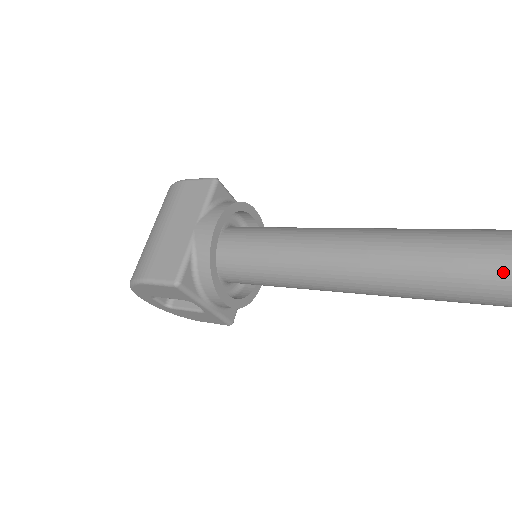
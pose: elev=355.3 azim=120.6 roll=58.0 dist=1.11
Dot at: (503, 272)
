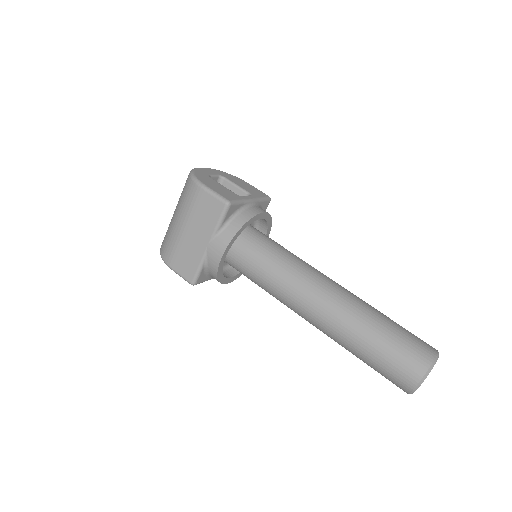
Dot at: (395, 381)
